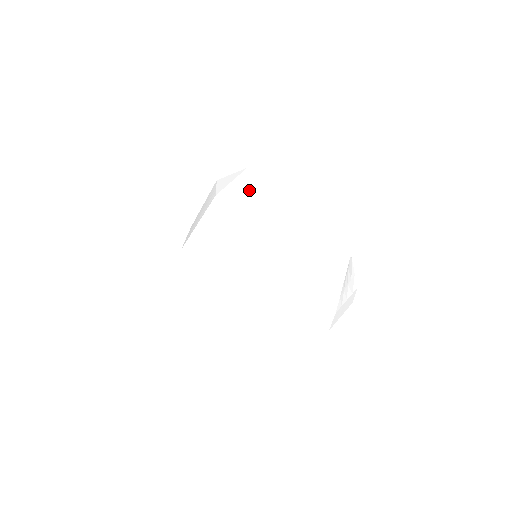
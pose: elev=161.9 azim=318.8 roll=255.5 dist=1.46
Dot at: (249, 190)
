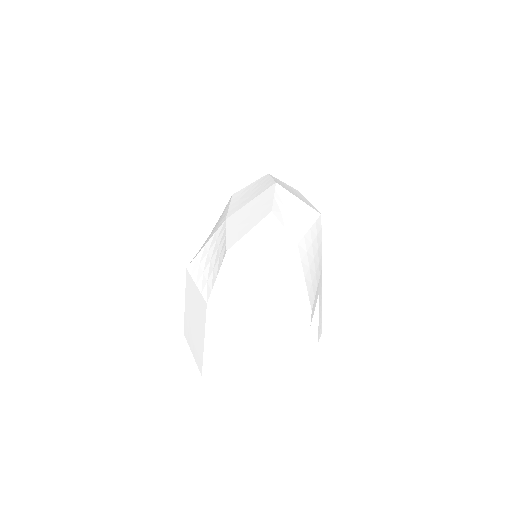
Dot at: (247, 192)
